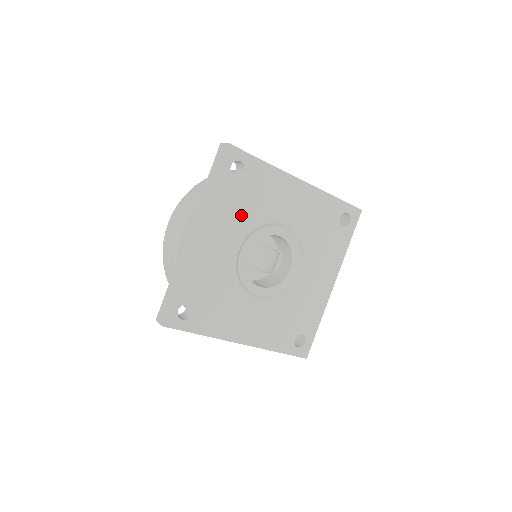
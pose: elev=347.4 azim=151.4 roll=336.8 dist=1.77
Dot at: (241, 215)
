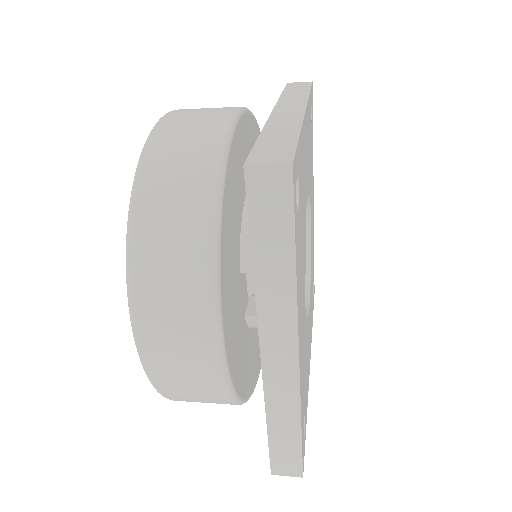
Dot at: (302, 251)
